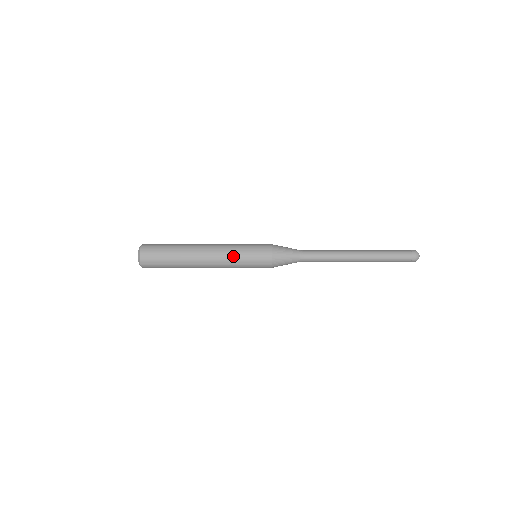
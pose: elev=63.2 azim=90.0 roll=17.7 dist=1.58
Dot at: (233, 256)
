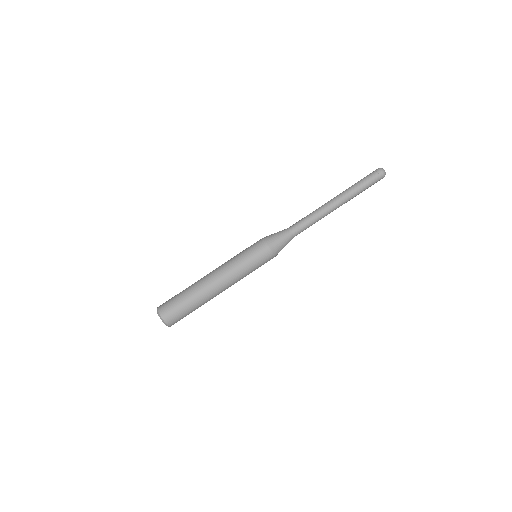
Dot at: (233, 261)
